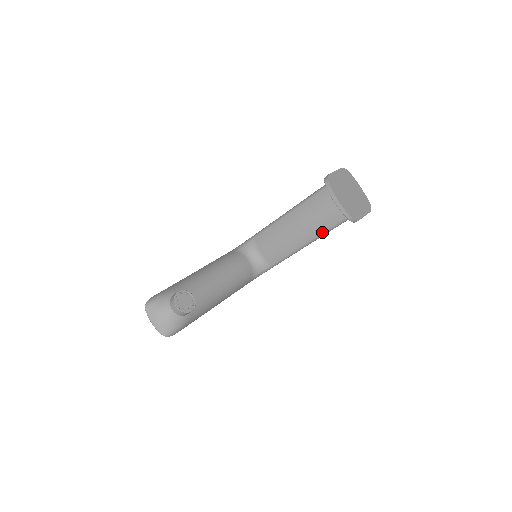
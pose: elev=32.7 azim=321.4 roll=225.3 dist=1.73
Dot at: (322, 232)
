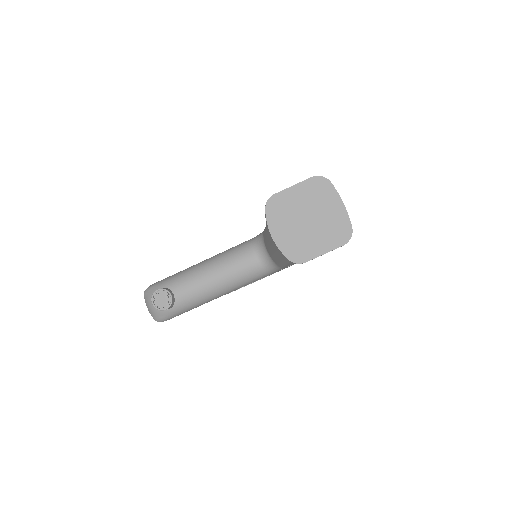
Dot at: occluded
